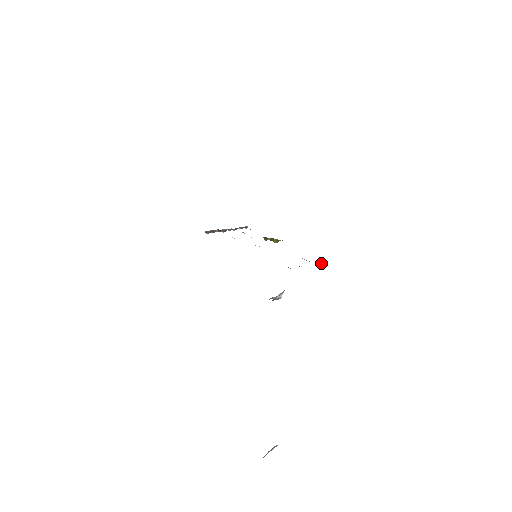
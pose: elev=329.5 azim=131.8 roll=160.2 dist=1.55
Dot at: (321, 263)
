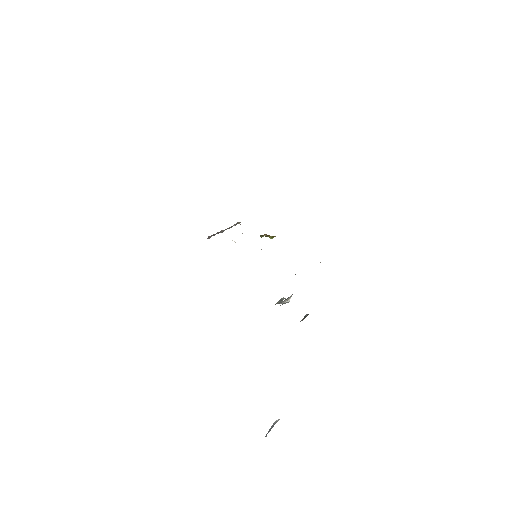
Dot at: (320, 262)
